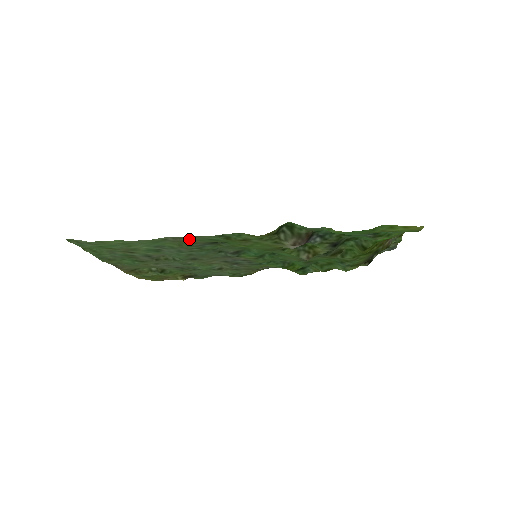
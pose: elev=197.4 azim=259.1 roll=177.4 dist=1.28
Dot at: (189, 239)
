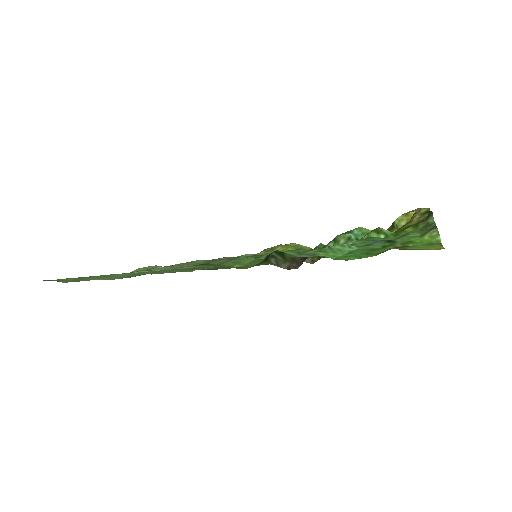
Dot at: (169, 271)
